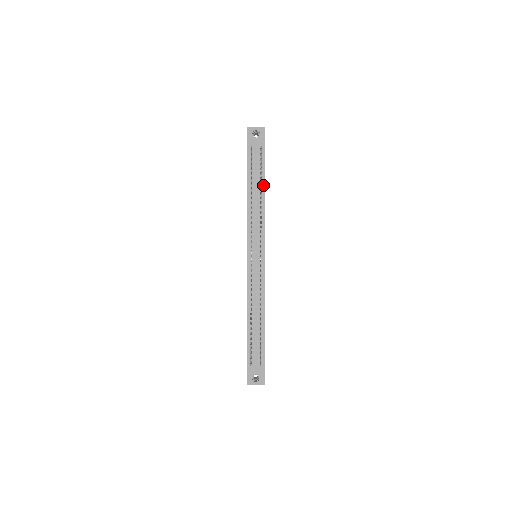
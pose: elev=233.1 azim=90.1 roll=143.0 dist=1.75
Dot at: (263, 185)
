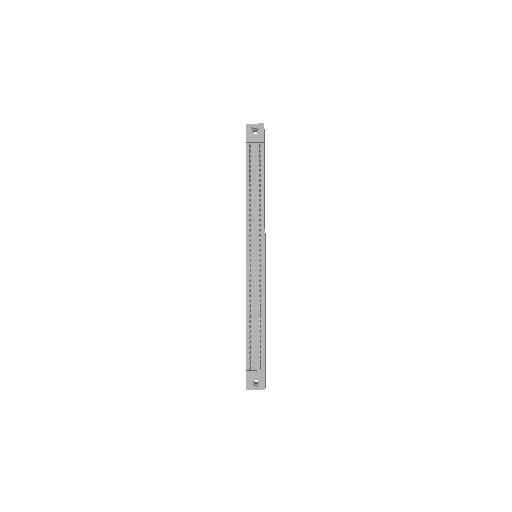
Dot at: (262, 182)
